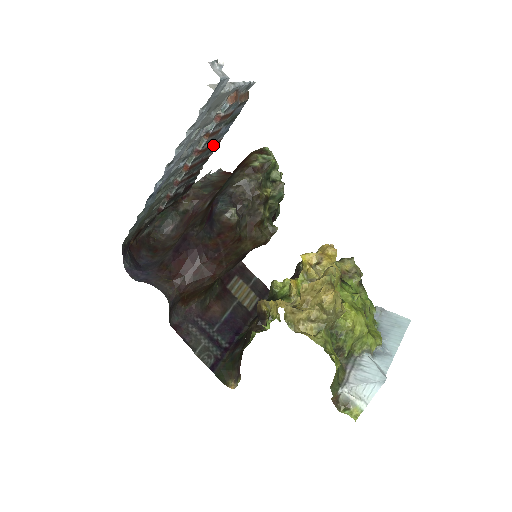
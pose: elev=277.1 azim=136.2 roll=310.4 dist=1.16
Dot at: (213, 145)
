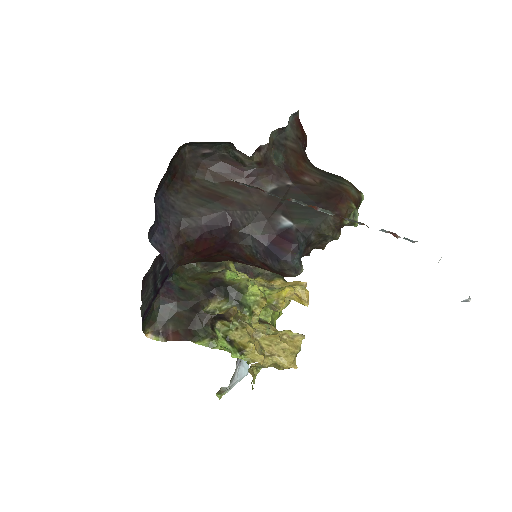
Dot at: occluded
